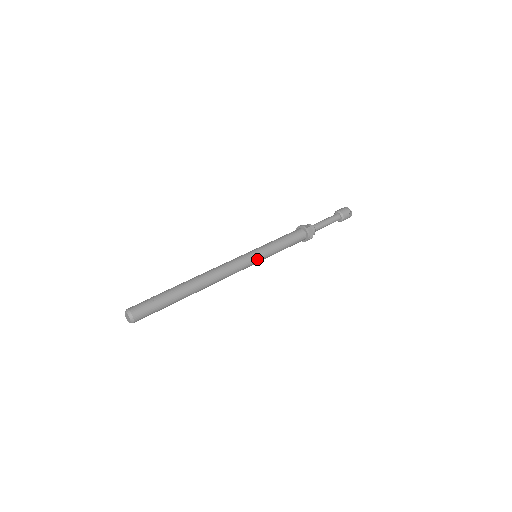
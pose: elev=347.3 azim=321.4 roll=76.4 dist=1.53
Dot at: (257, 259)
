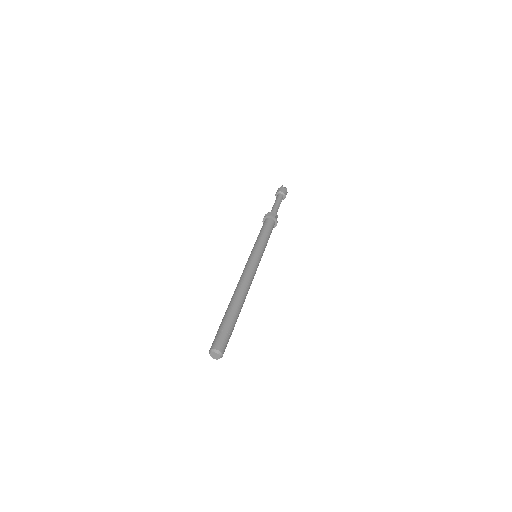
Dot at: (260, 259)
